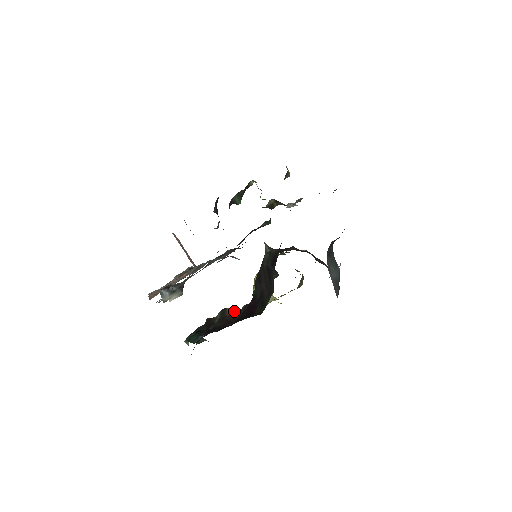
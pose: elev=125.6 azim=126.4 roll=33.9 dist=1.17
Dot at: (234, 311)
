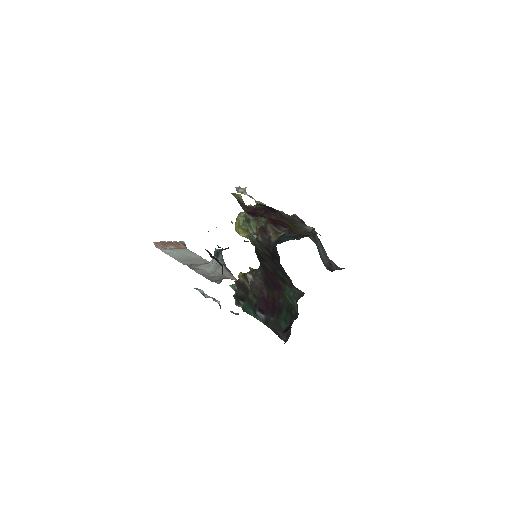
Dot at: (254, 275)
